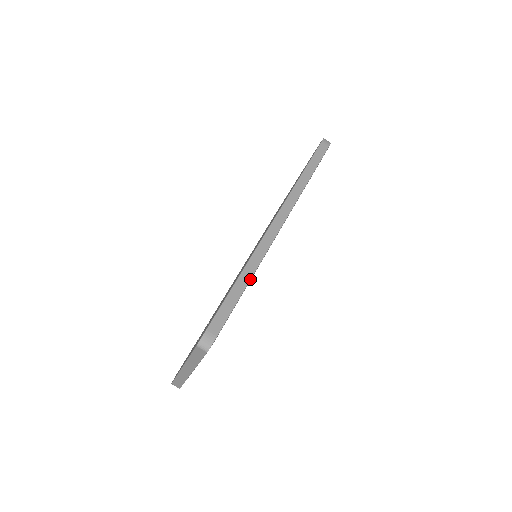
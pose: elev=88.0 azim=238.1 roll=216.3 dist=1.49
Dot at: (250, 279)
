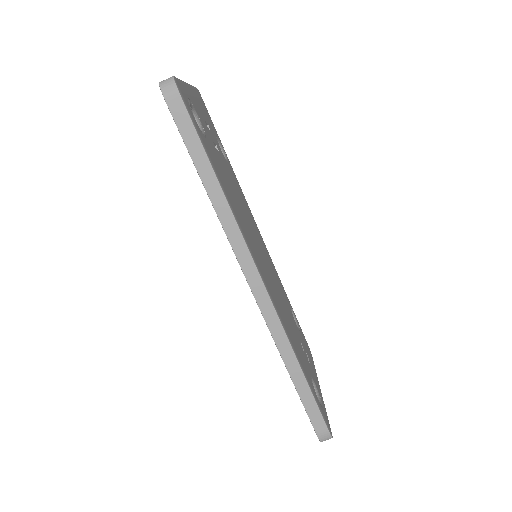
Dot at: (300, 367)
